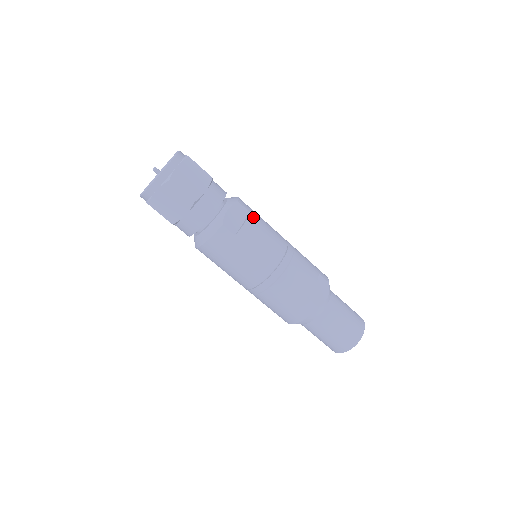
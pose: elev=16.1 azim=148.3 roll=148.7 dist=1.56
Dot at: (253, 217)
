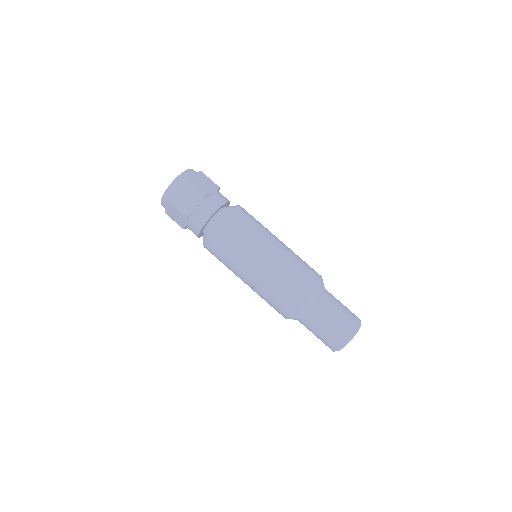
Dot at: (239, 228)
